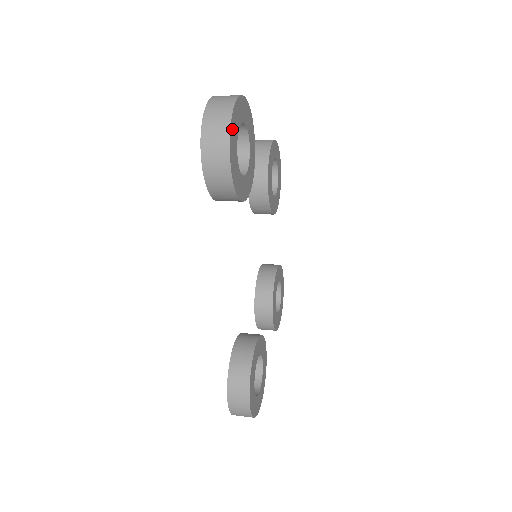
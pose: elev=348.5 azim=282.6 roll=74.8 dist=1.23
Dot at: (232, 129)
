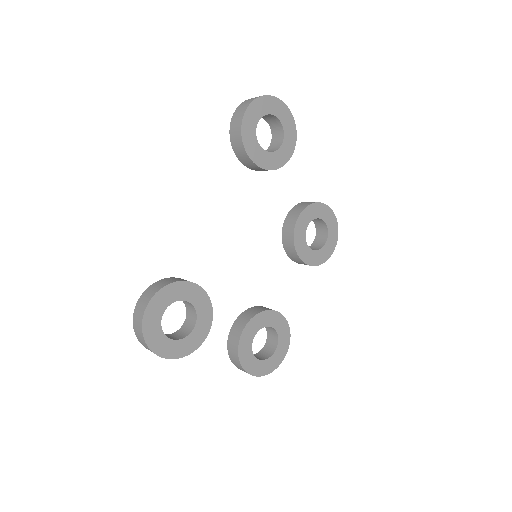
Dot at: (261, 101)
